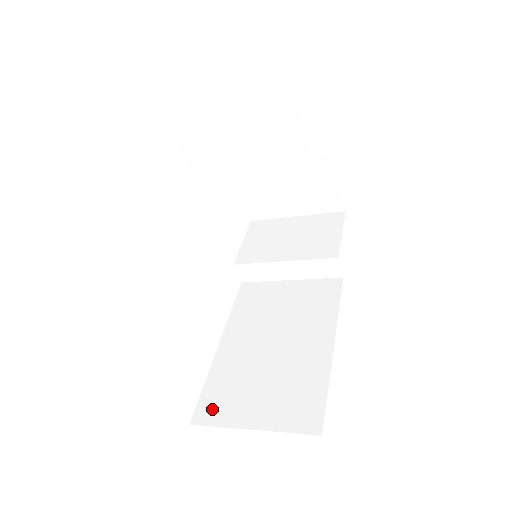
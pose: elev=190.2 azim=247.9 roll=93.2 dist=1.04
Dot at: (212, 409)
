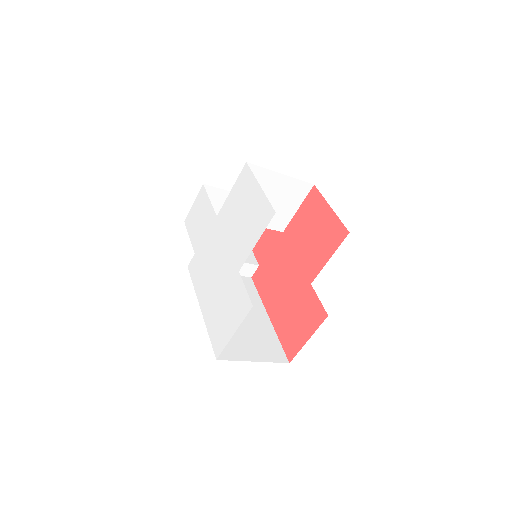
Dot at: (225, 350)
